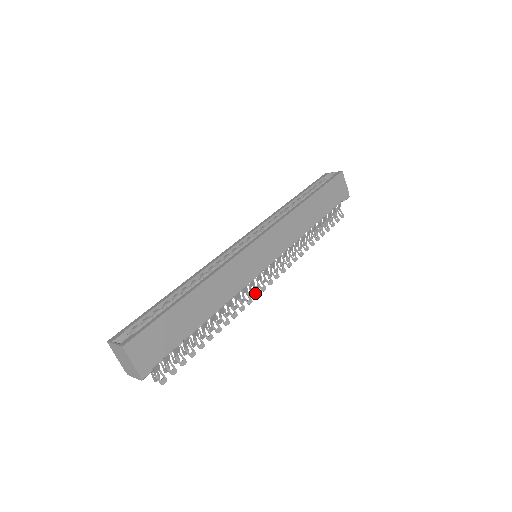
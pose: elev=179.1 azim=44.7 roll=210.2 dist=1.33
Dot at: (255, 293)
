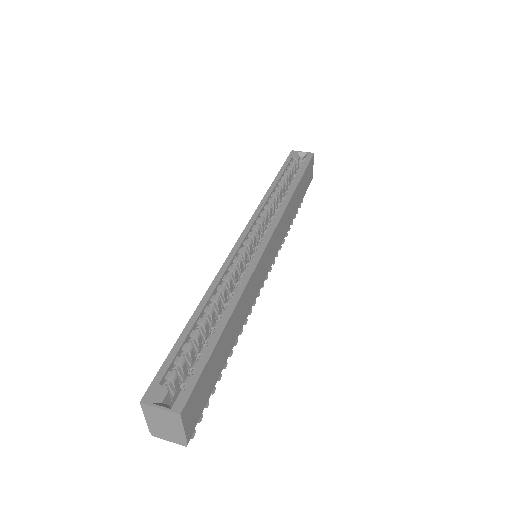
Dot at: occluded
